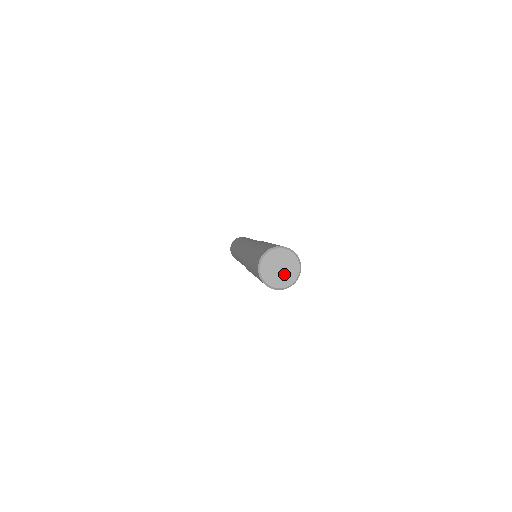
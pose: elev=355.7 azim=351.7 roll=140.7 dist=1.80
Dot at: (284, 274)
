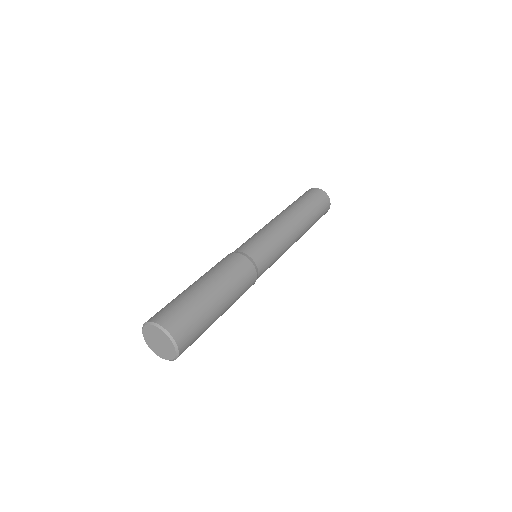
Dot at: (164, 348)
